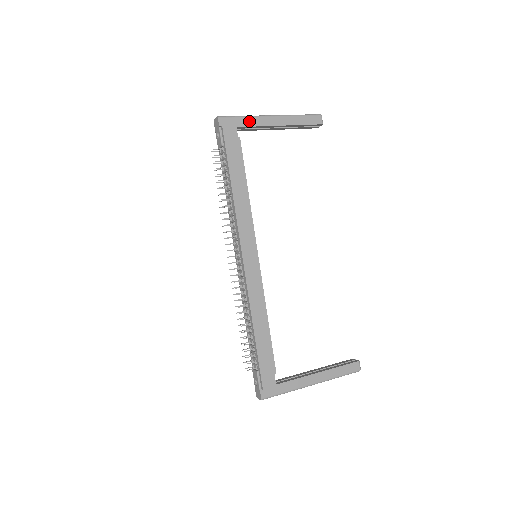
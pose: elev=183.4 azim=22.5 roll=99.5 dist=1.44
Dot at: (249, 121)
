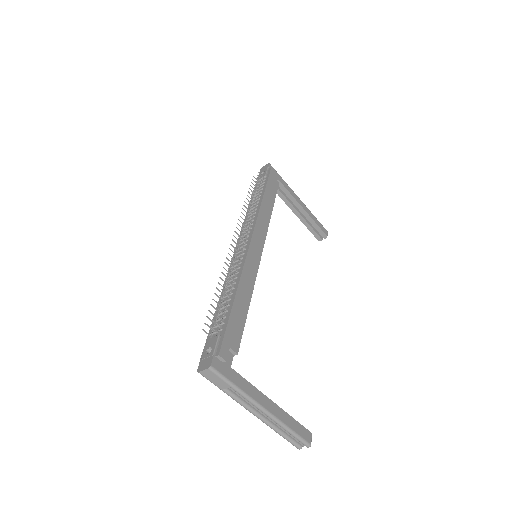
Dot at: (286, 185)
